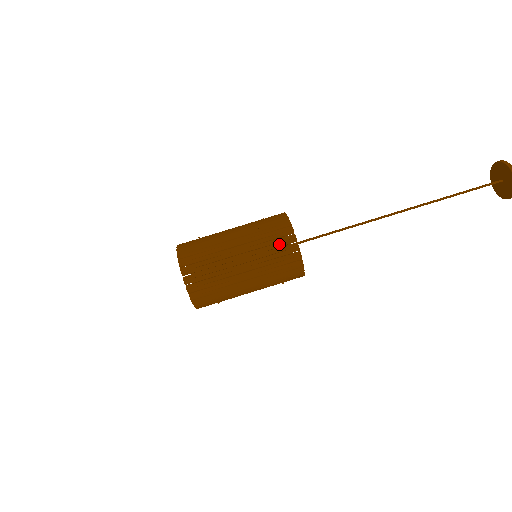
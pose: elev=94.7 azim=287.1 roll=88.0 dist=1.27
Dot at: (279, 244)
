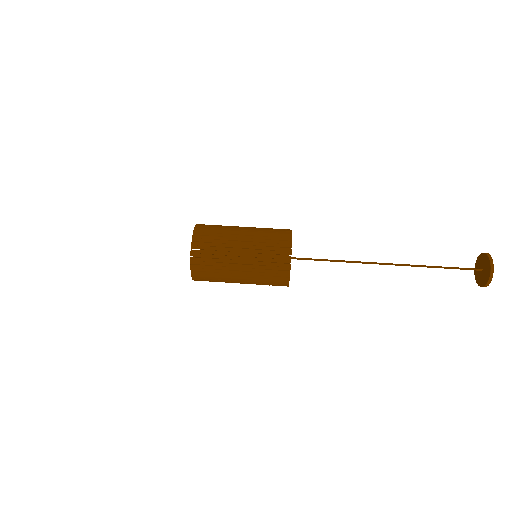
Dot at: (276, 244)
